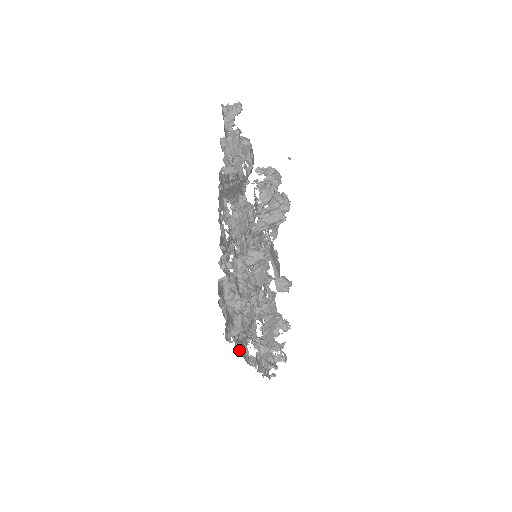
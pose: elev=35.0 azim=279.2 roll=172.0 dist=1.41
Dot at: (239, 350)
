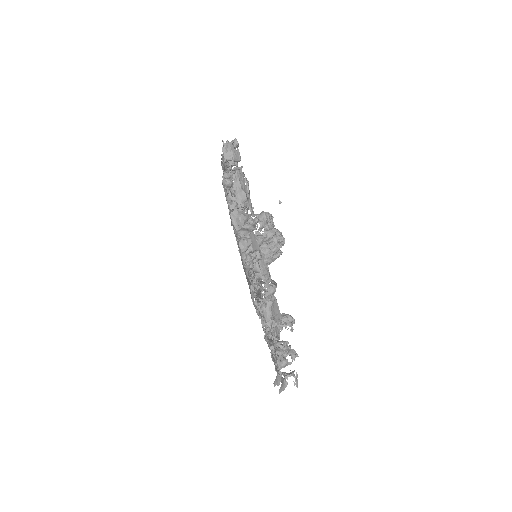
Dot at: occluded
